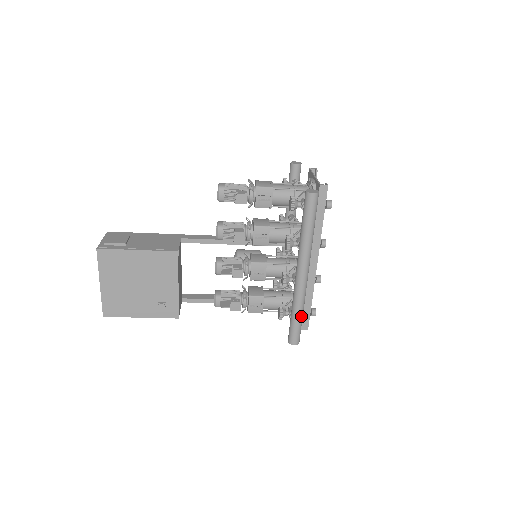
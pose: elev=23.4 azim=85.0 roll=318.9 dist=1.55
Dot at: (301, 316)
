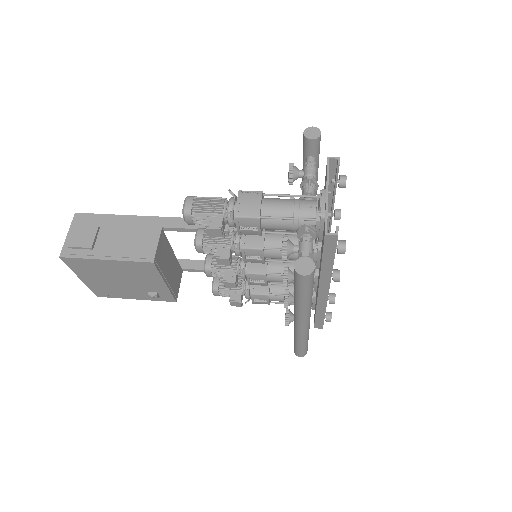
Dot at: (305, 343)
